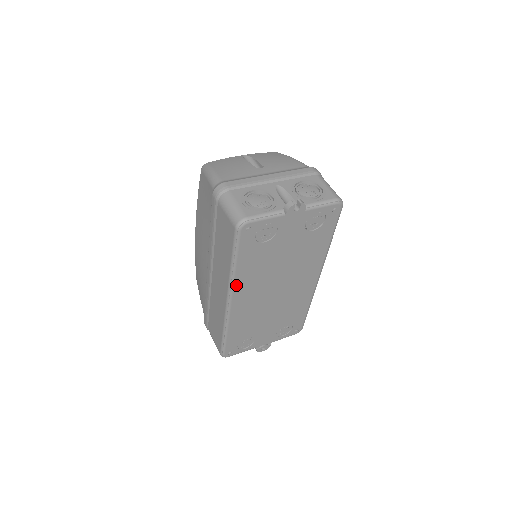
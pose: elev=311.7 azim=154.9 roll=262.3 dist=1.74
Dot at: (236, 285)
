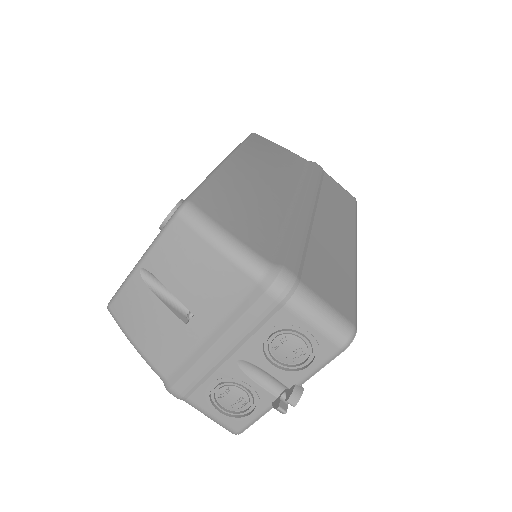
Dot at: occluded
